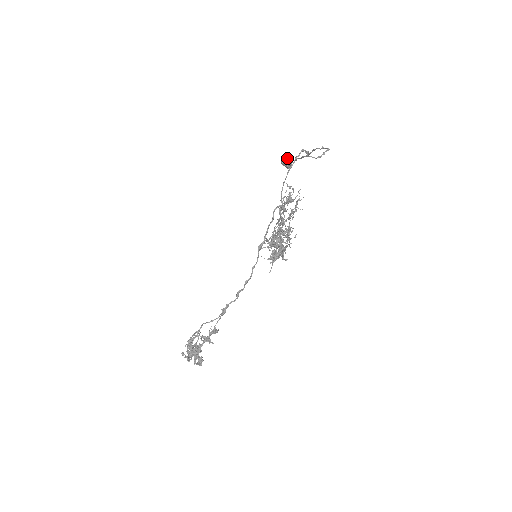
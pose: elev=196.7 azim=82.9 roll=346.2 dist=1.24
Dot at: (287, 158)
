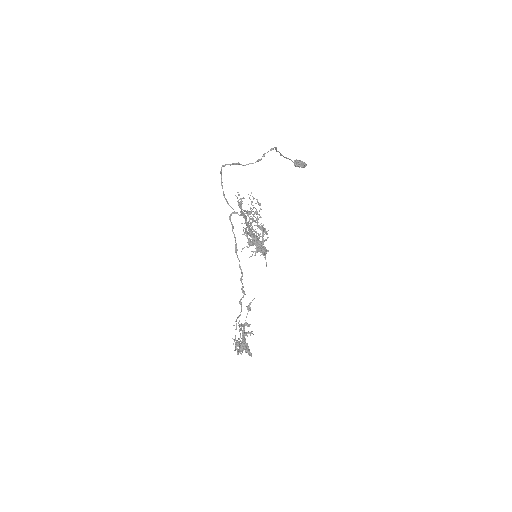
Dot at: (296, 160)
